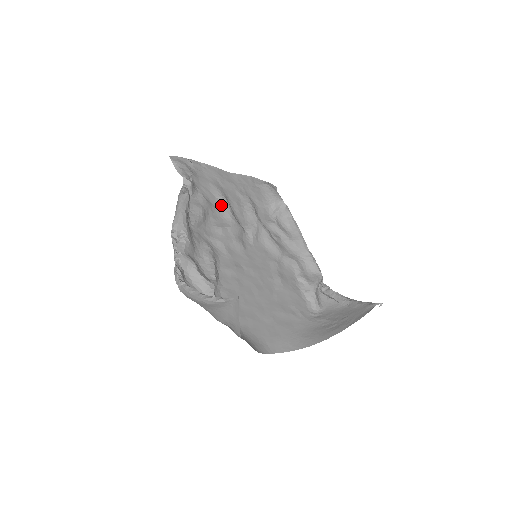
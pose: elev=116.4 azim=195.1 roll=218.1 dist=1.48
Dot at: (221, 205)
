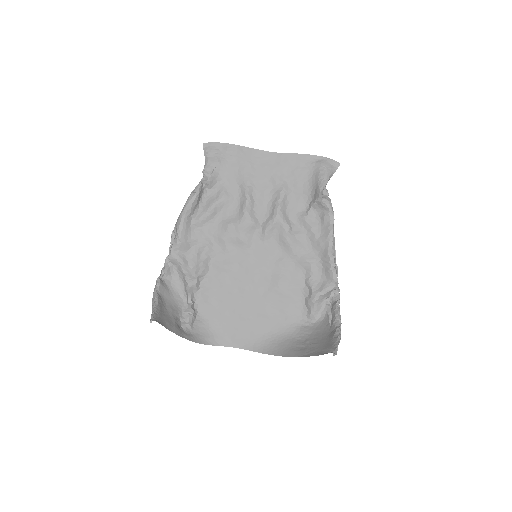
Dot at: (241, 197)
